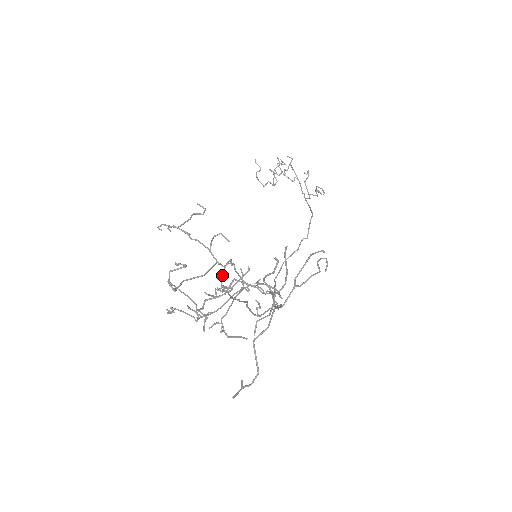
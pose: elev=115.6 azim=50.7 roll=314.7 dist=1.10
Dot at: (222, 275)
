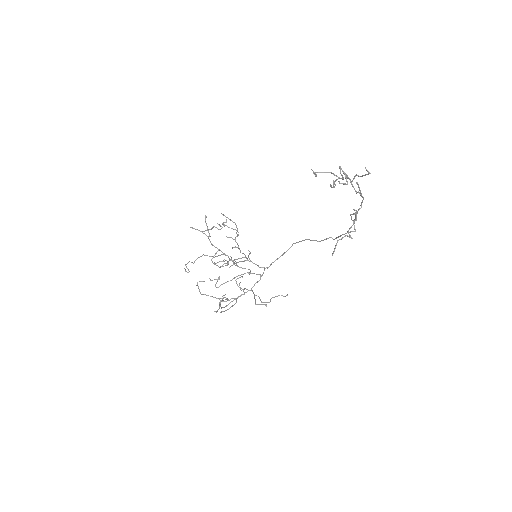
Dot at: (220, 267)
